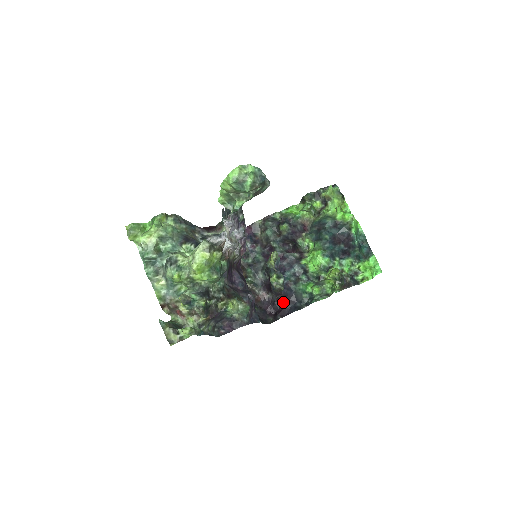
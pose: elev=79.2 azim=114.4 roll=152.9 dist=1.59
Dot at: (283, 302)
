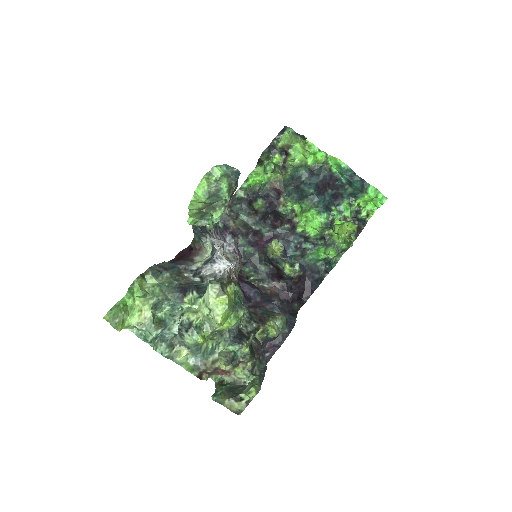
Dot at: (301, 282)
